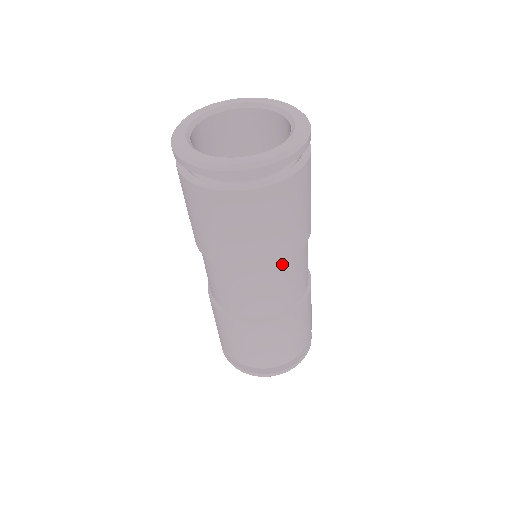
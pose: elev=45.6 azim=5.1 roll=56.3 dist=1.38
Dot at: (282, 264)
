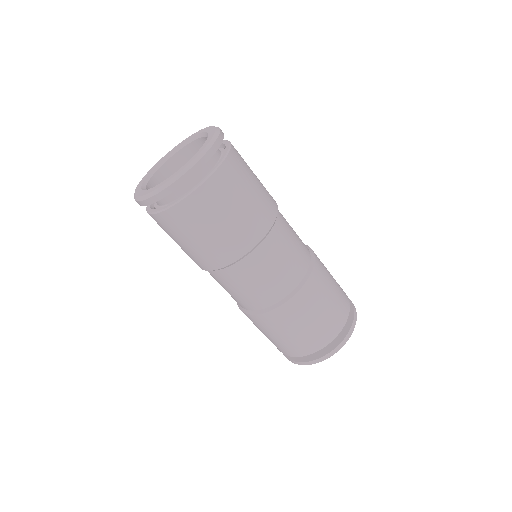
Dot at: (266, 240)
